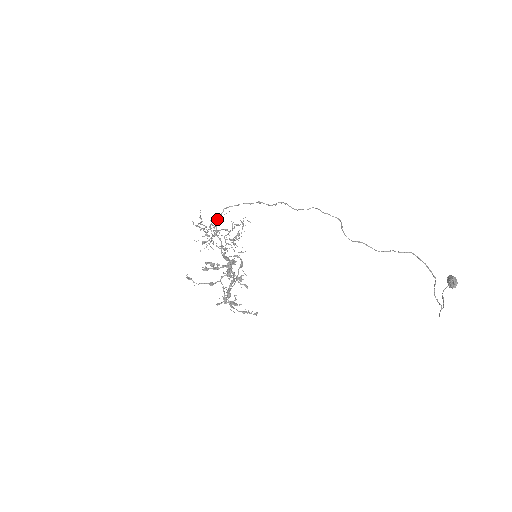
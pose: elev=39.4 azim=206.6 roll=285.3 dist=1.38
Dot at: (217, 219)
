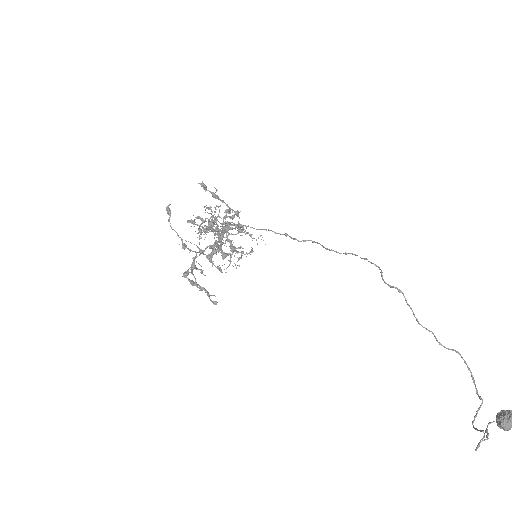
Dot at: (231, 224)
